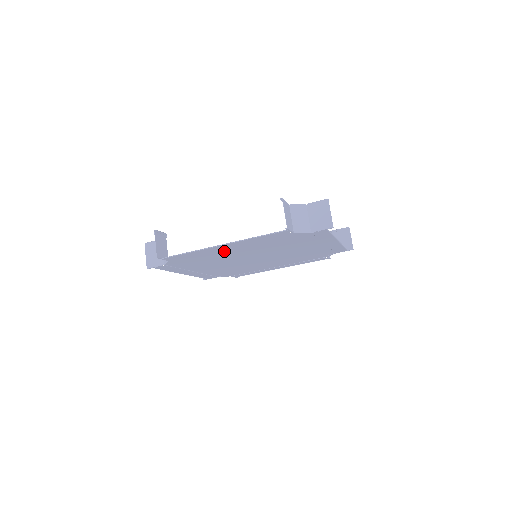
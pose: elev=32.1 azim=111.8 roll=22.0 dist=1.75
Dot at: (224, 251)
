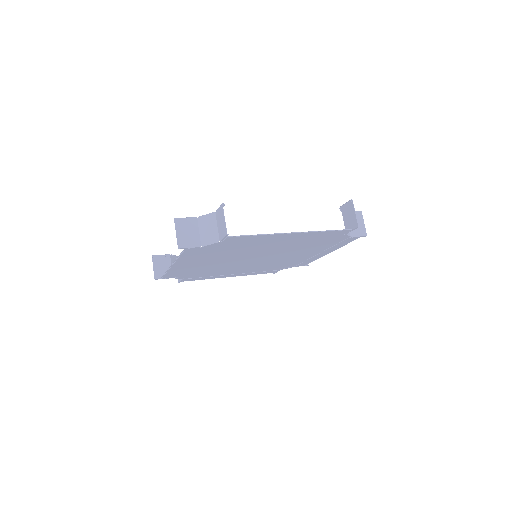
Dot at: (195, 265)
